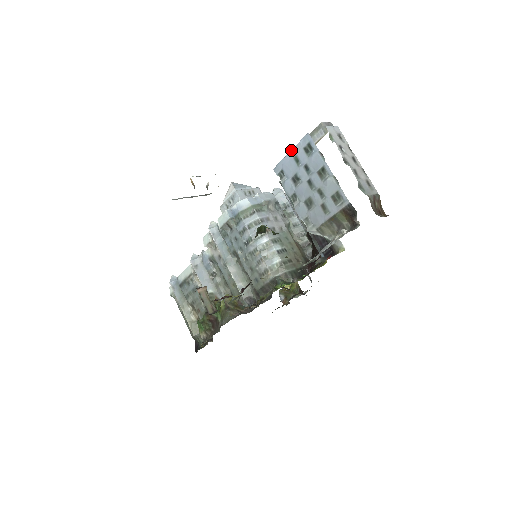
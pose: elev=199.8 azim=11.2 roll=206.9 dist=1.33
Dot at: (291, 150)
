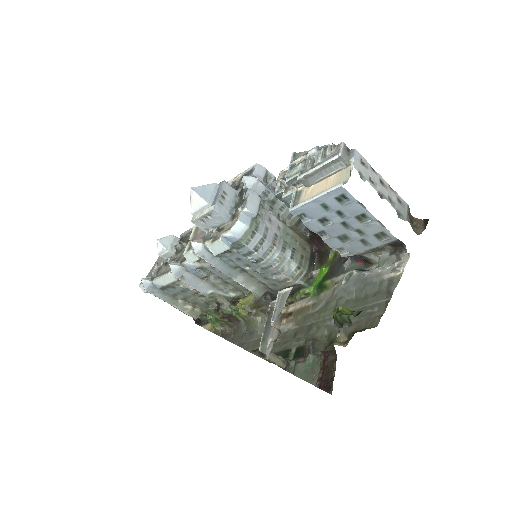
Dot at: (316, 199)
